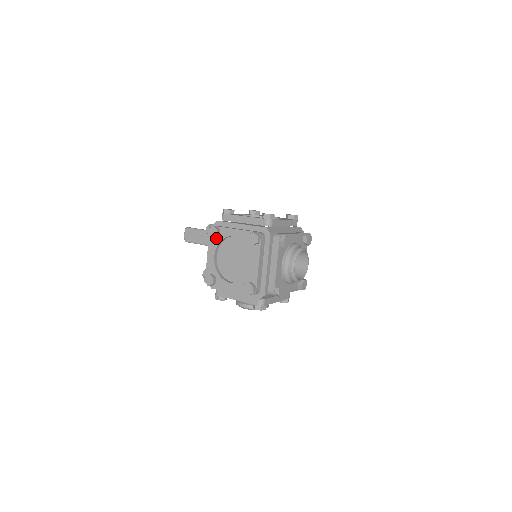
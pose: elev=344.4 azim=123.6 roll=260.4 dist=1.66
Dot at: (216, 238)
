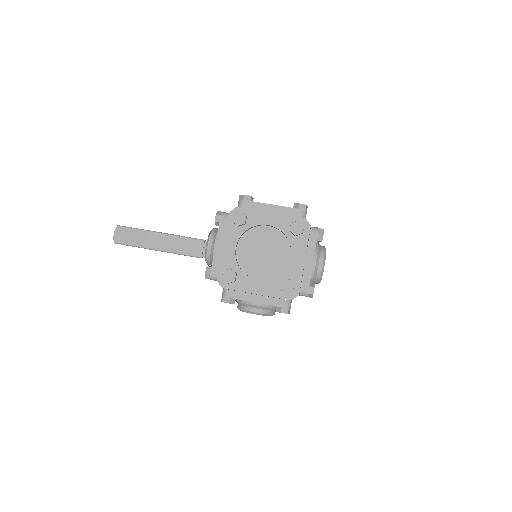
Dot at: (240, 226)
